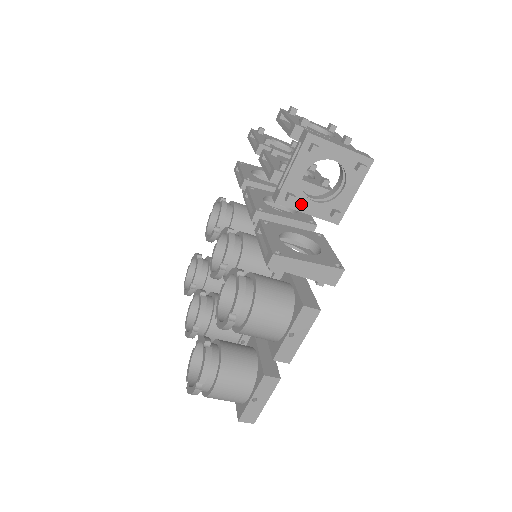
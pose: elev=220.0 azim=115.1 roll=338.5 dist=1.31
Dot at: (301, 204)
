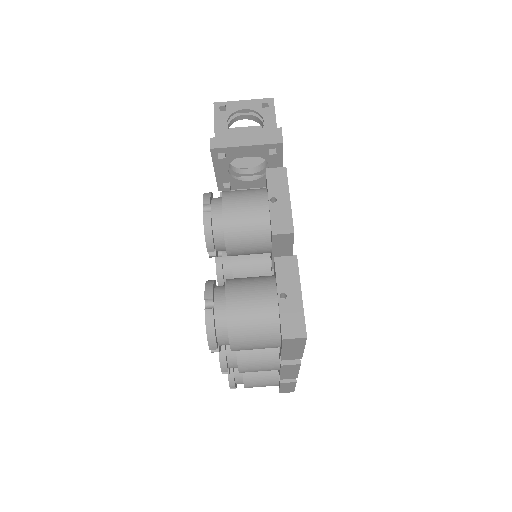
Dot at: occluded
